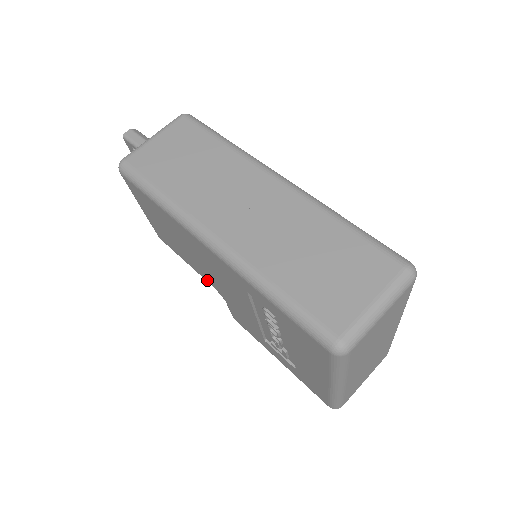
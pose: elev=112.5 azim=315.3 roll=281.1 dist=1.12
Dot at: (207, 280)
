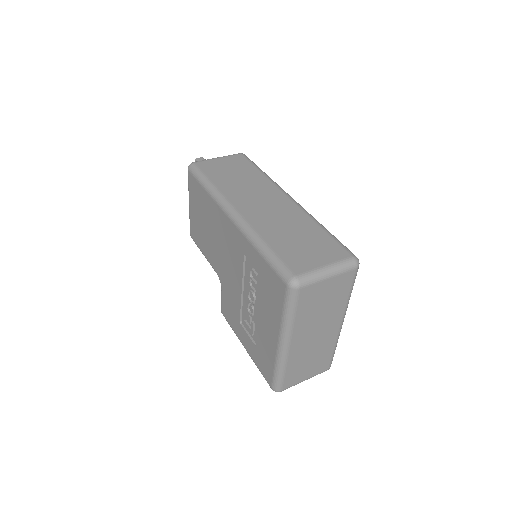
Dot at: (214, 267)
